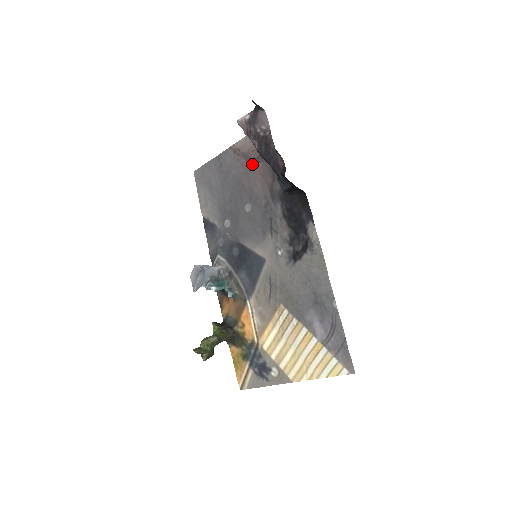
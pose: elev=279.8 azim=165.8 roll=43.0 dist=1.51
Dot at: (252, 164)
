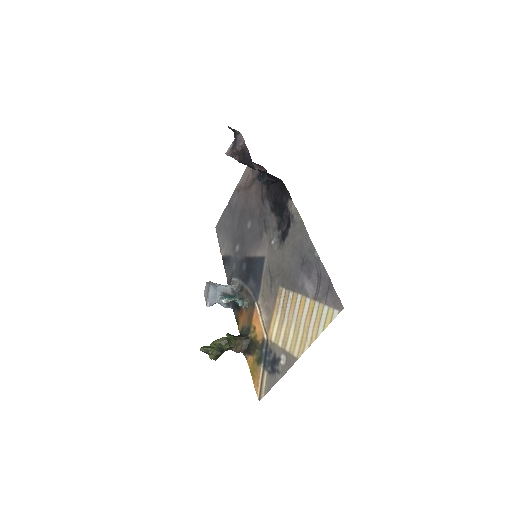
Dot at: (249, 190)
